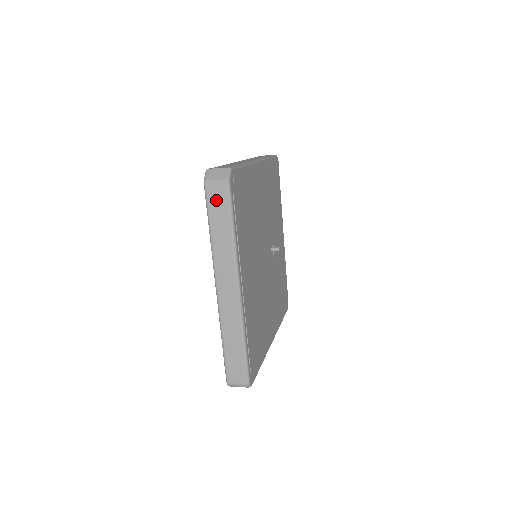
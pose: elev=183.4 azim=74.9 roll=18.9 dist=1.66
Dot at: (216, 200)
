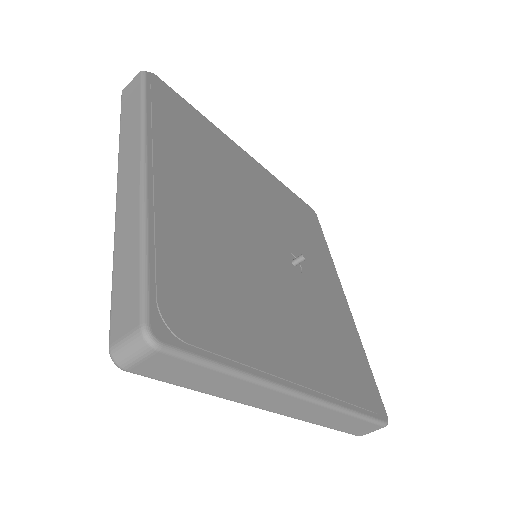
Dot at: (129, 96)
